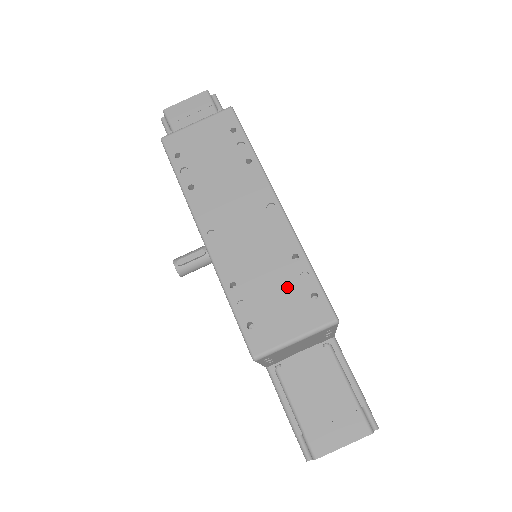
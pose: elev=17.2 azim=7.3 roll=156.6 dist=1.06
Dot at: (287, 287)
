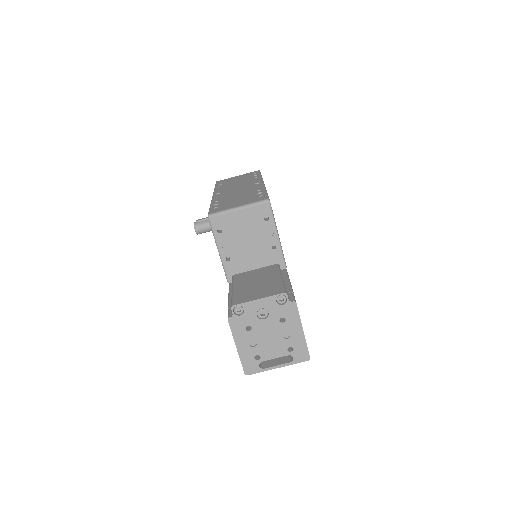
Dot at: (247, 197)
